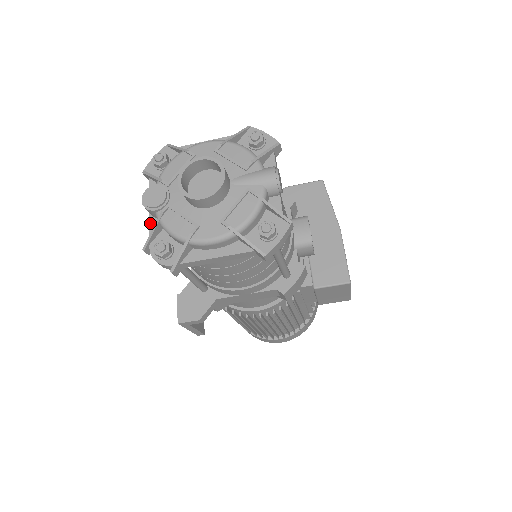
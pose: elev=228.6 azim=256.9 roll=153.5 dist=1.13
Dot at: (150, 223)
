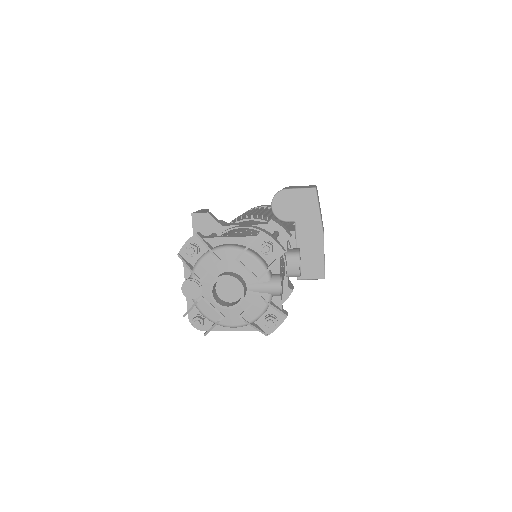
Dot at: (187, 298)
